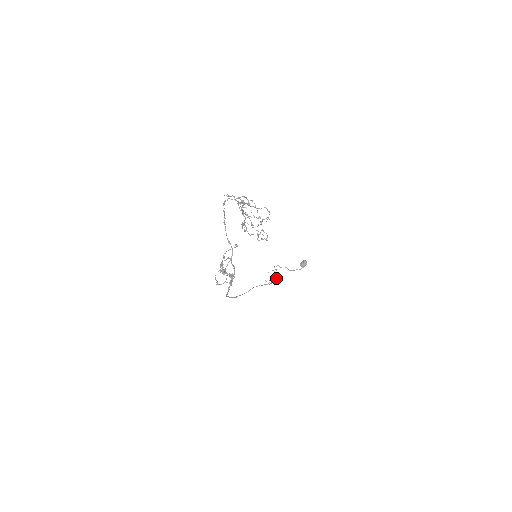
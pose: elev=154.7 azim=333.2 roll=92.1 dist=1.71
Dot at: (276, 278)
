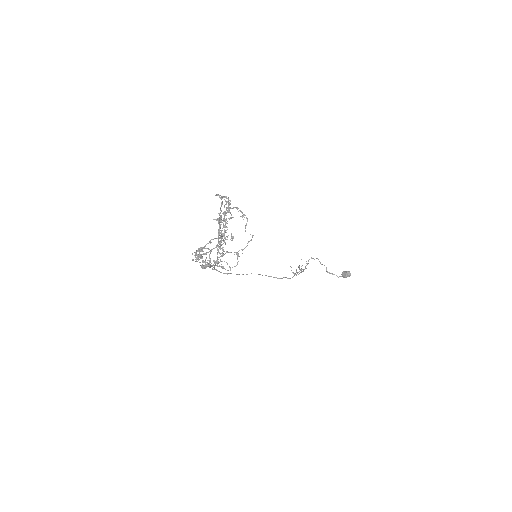
Dot at: (302, 271)
